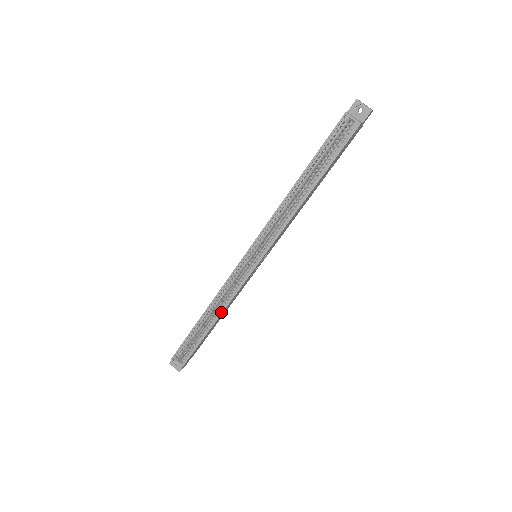
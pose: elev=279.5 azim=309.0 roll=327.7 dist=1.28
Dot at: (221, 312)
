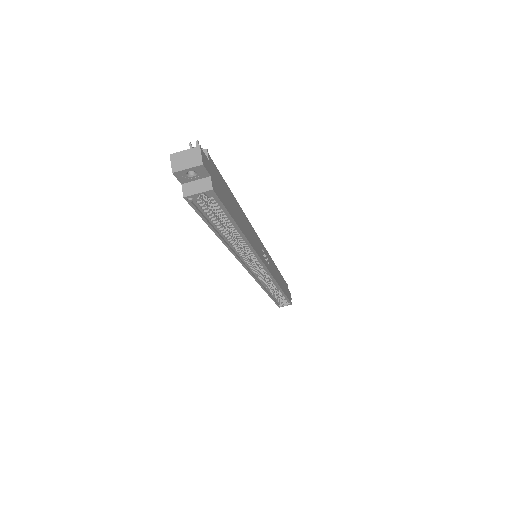
Dot at: (279, 288)
